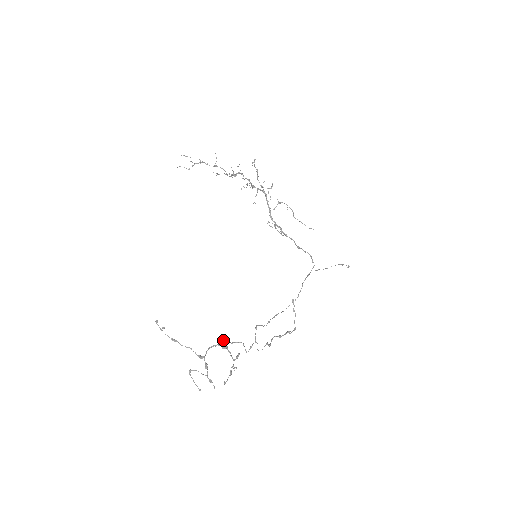
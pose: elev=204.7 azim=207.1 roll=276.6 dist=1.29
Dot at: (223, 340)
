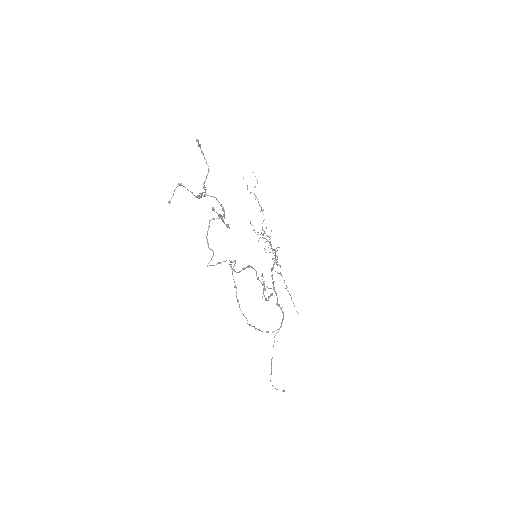
Dot at: occluded
